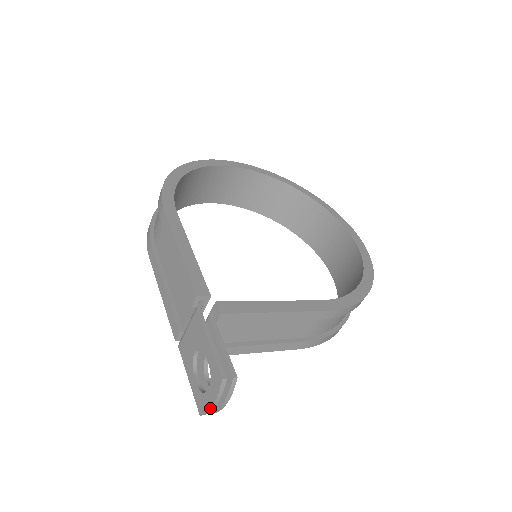
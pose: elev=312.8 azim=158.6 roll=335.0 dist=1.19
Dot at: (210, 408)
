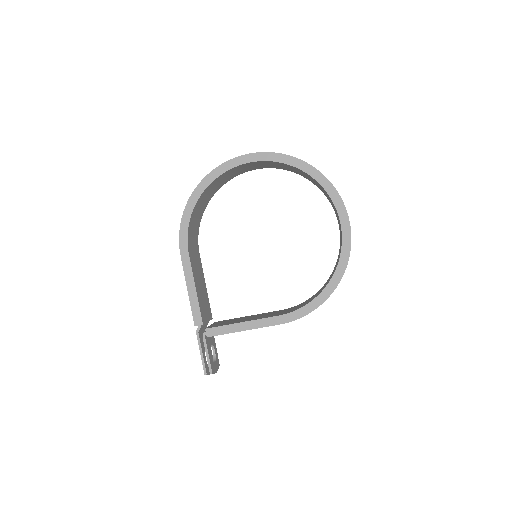
Dot at: occluded
